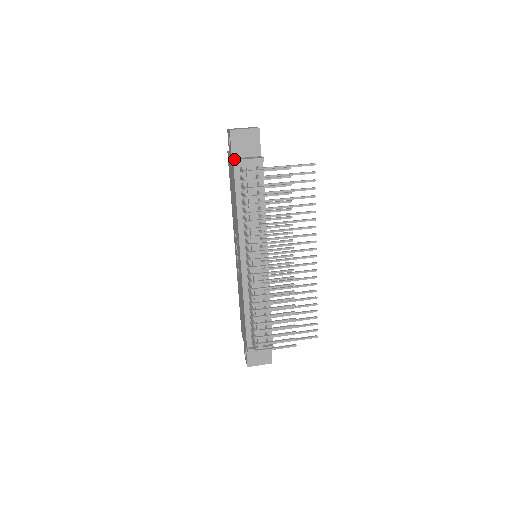
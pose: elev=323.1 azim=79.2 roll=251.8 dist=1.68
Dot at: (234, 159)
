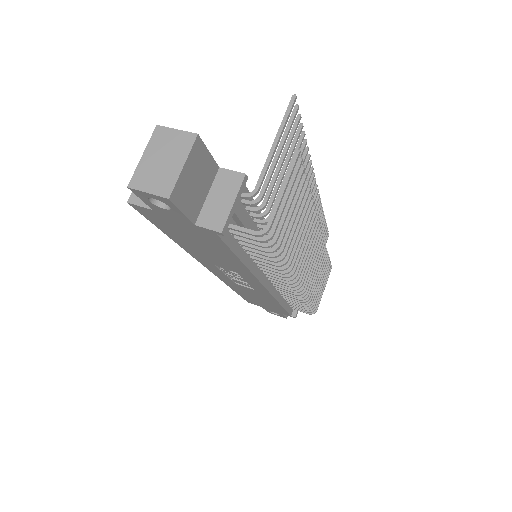
Dot at: (214, 228)
